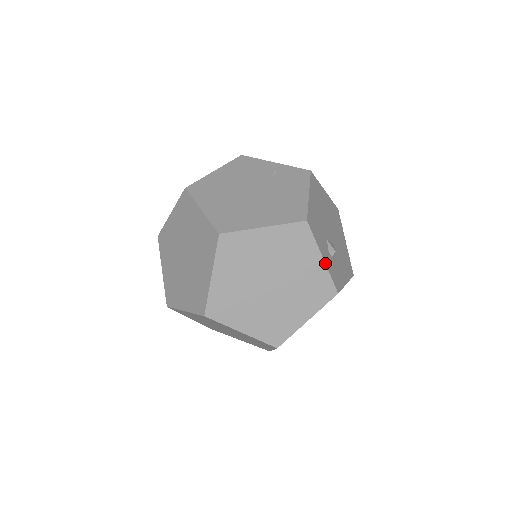
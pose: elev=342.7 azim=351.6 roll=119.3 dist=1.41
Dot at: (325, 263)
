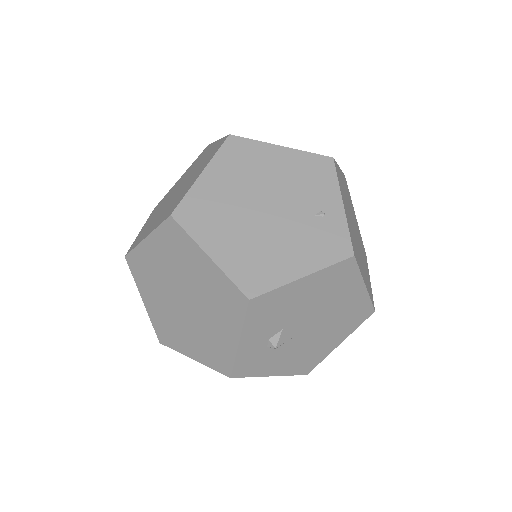
Dot at: (238, 347)
